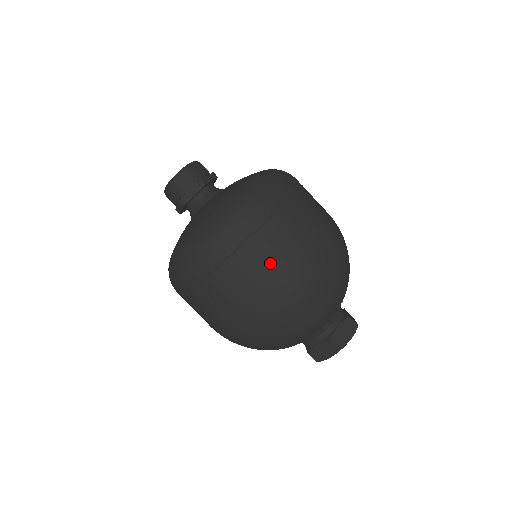
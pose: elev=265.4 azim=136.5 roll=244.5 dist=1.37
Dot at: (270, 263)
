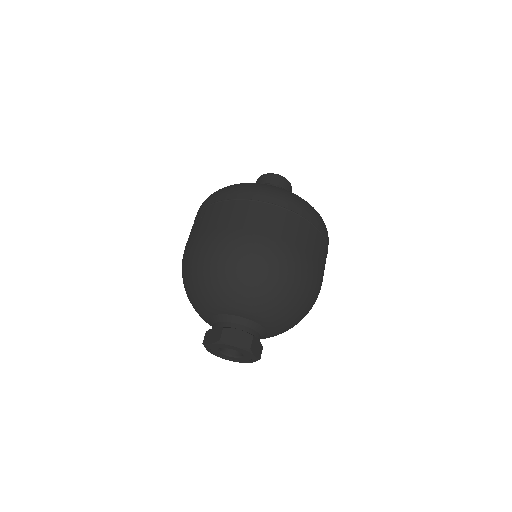
Dot at: (243, 221)
